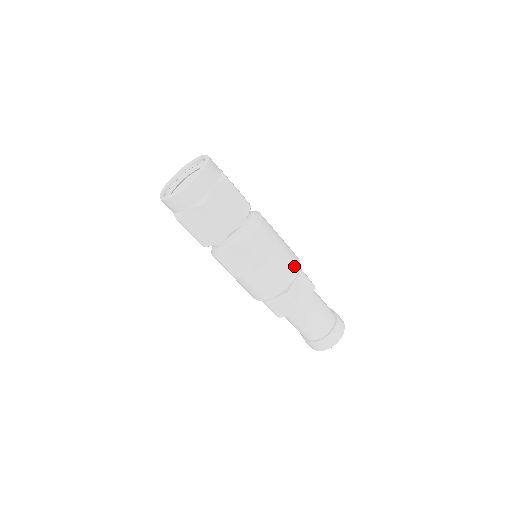
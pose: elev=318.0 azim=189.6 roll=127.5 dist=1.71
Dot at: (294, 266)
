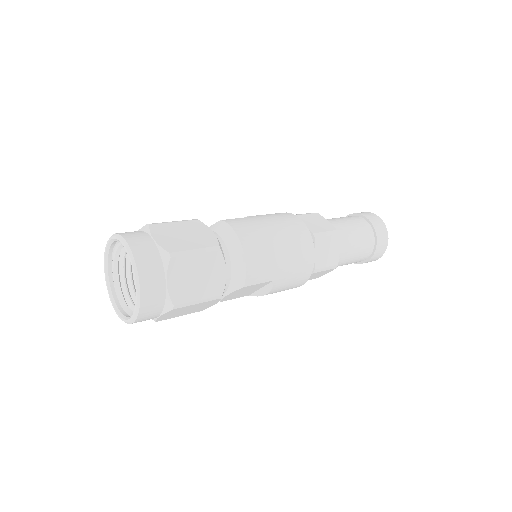
Dot at: (306, 245)
